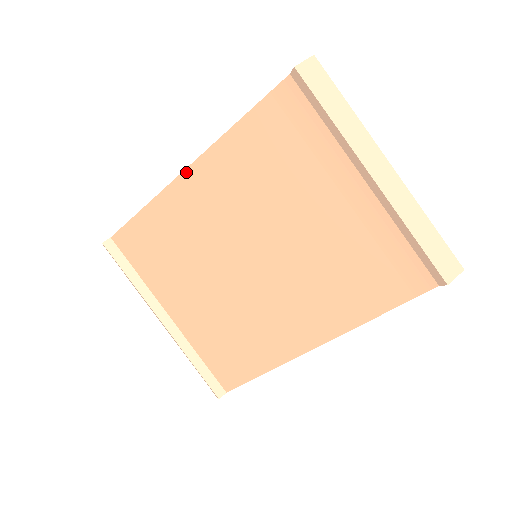
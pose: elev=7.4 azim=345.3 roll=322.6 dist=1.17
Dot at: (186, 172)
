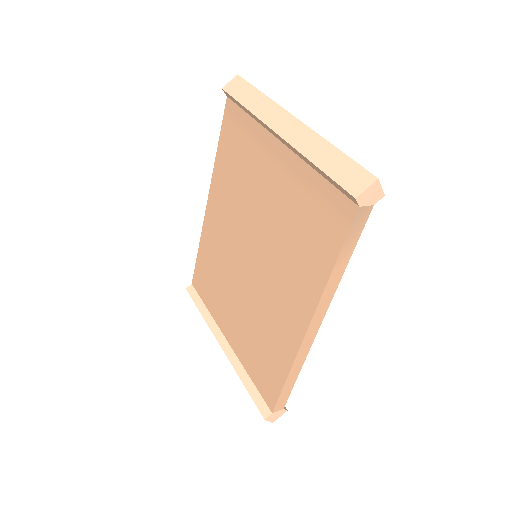
Dot at: (207, 207)
